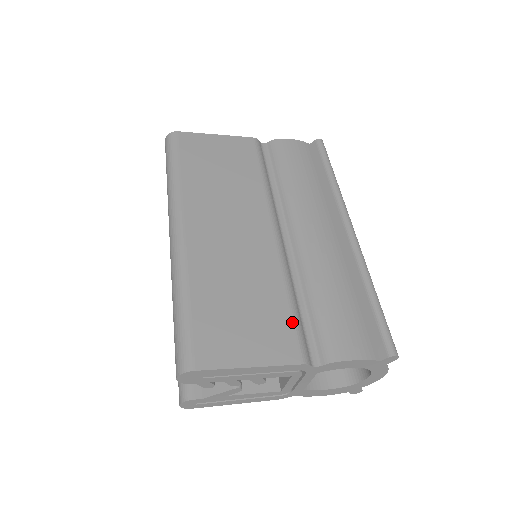
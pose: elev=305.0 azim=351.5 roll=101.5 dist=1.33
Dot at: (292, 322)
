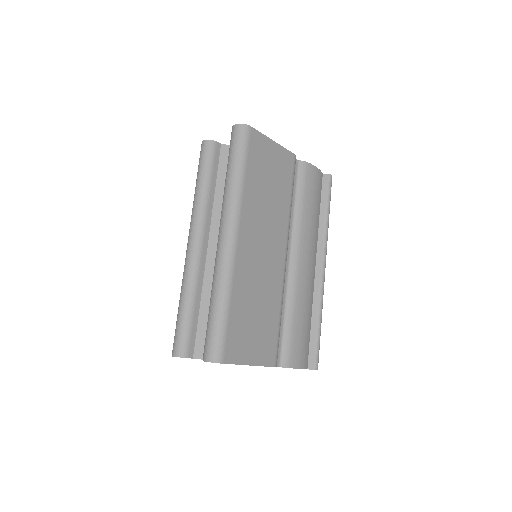
Dot at: (277, 335)
